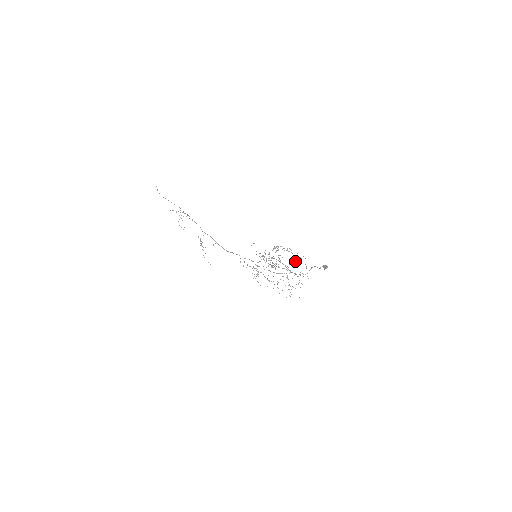
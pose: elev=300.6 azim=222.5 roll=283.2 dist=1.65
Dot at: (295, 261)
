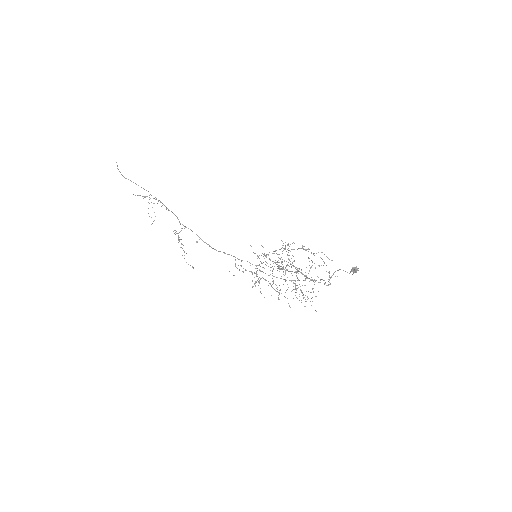
Dot at: (312, 262)
